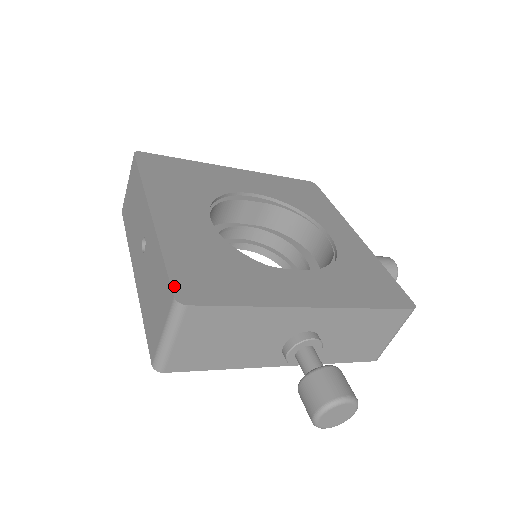
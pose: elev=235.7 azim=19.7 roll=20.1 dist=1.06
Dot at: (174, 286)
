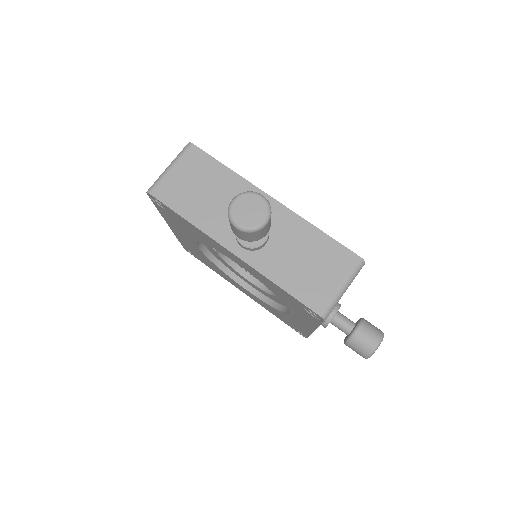
Dot at: occluded
